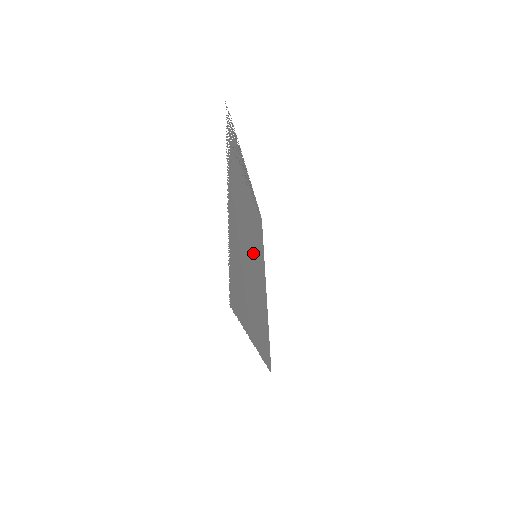
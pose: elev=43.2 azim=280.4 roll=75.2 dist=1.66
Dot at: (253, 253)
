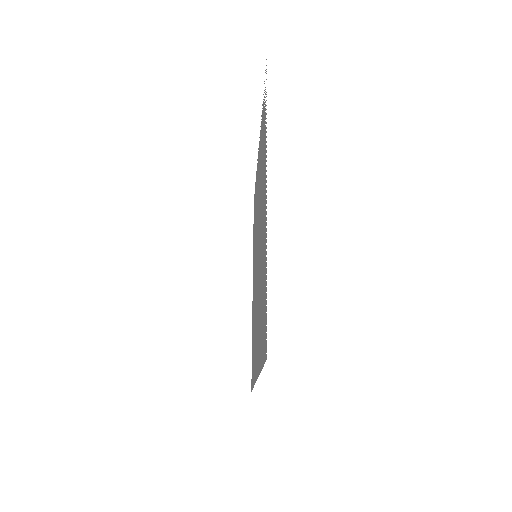
Dot at: occluded
